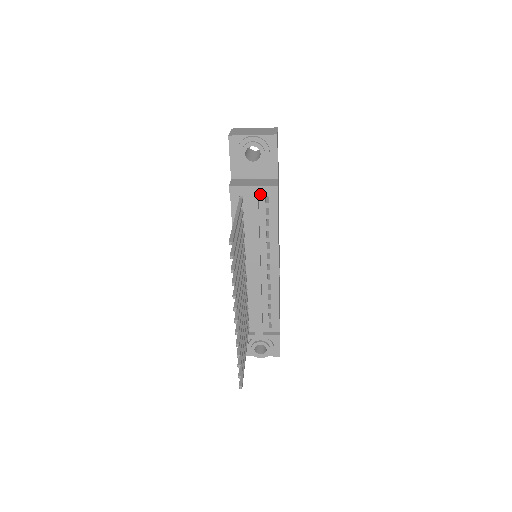
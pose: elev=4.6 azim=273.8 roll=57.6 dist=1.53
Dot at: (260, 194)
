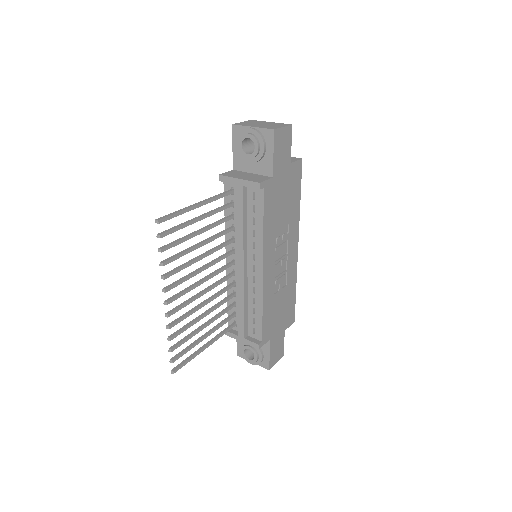
Dot at: (248, 189)
